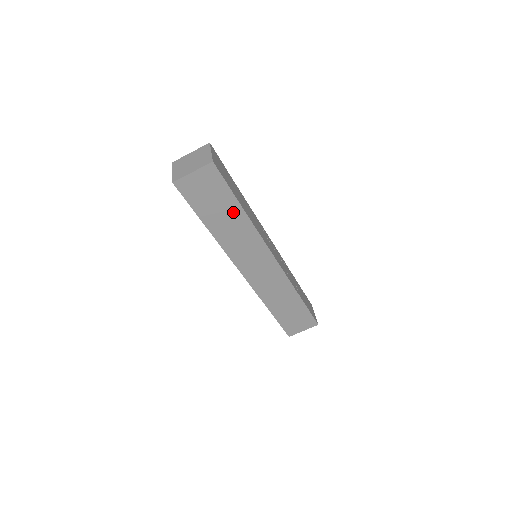
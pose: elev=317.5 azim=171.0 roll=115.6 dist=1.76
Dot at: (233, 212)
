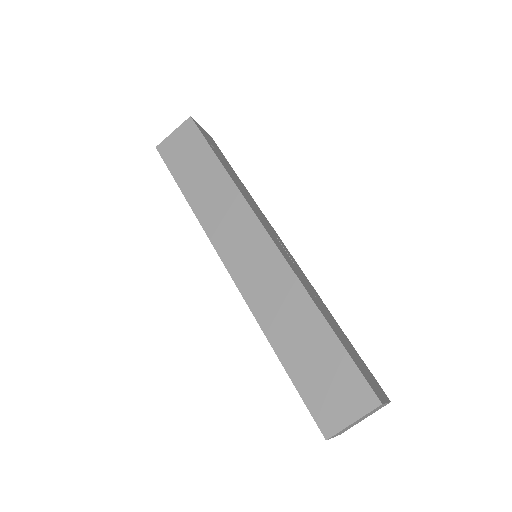
Dot at: (211, 169)
